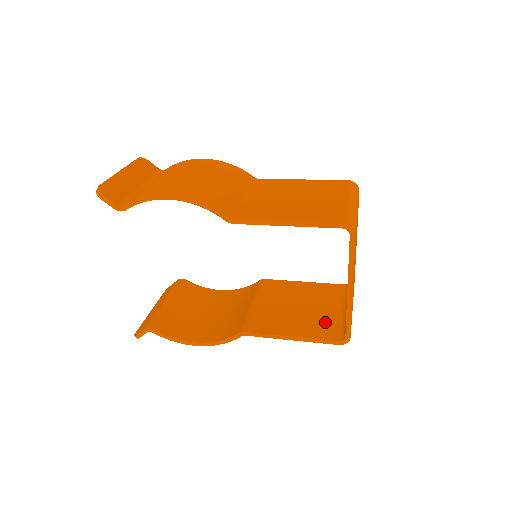
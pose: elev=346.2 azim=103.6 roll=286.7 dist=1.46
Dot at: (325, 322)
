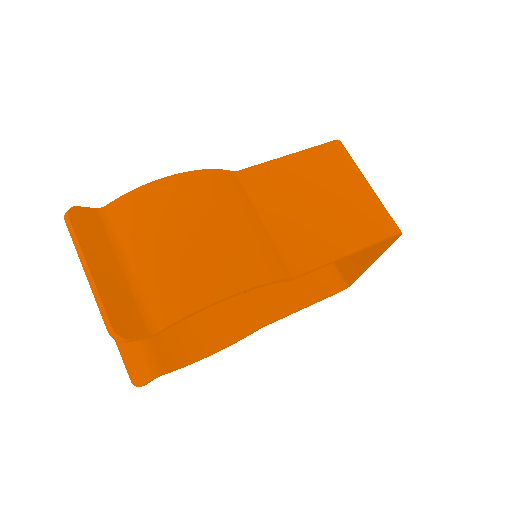
Dot at: (317, 274)
